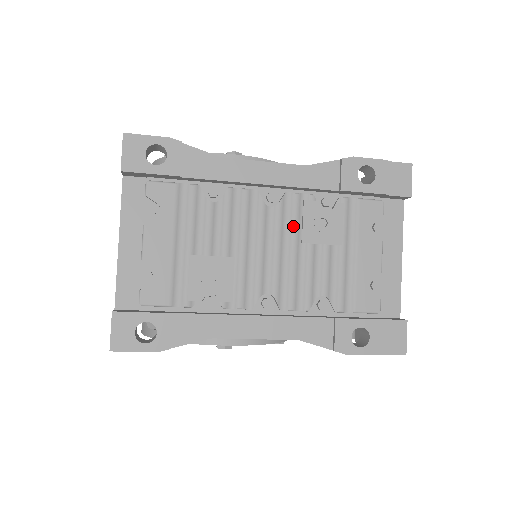
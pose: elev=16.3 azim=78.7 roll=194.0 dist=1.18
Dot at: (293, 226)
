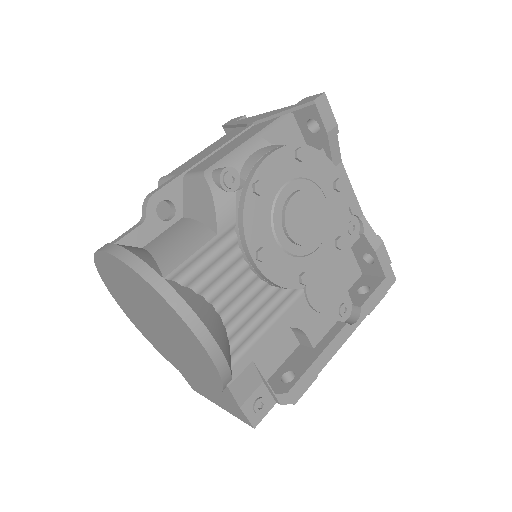
Dot at: occluded
